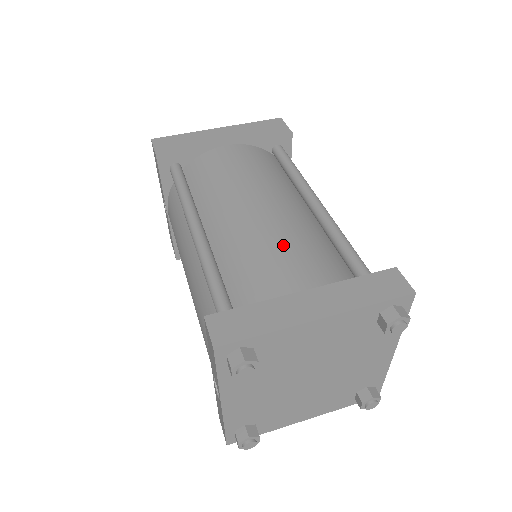
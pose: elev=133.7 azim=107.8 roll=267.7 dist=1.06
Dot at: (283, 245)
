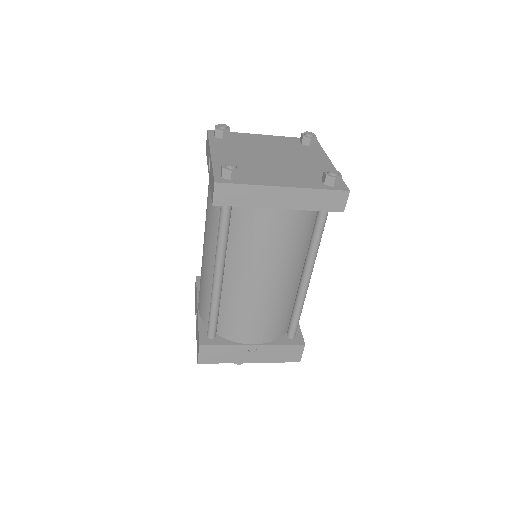
Dot at: occluded
